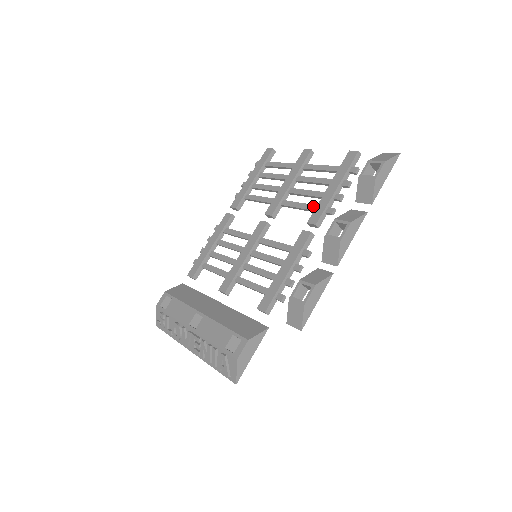
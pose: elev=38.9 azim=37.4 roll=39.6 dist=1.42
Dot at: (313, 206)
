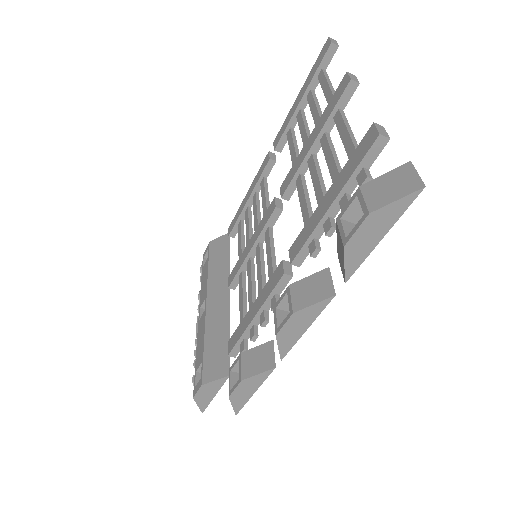
Dot at: (307, 219)
